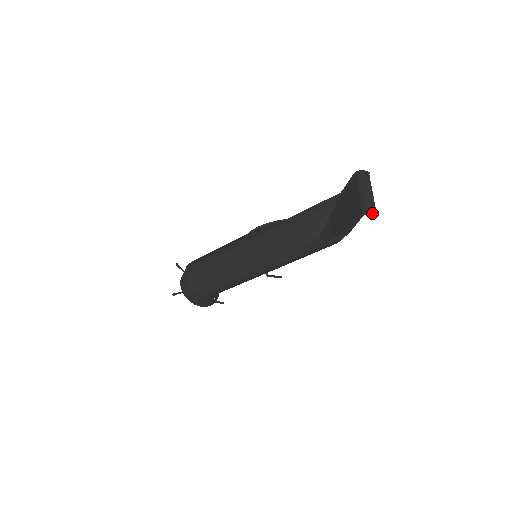
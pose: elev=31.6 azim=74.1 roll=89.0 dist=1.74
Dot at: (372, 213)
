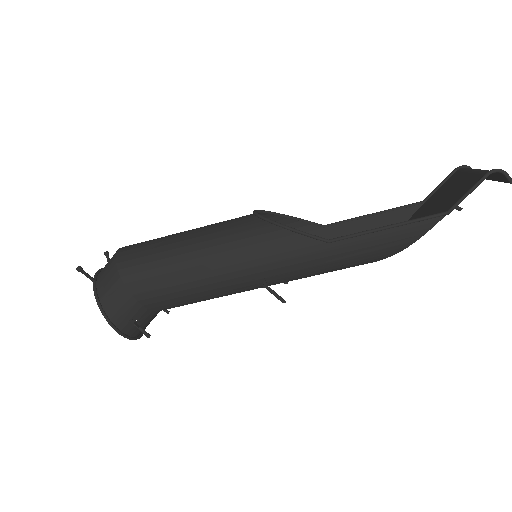
Dot at: (506, 172)
